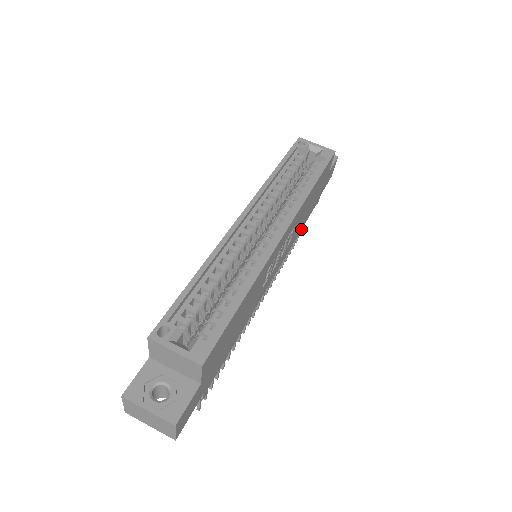
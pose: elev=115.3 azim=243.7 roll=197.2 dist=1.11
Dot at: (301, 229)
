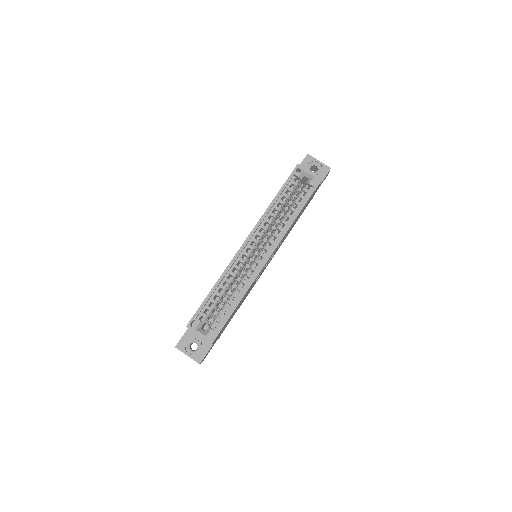
Dot at: occluded
